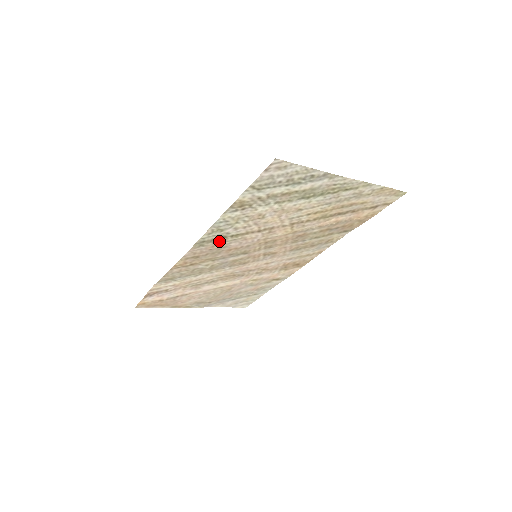
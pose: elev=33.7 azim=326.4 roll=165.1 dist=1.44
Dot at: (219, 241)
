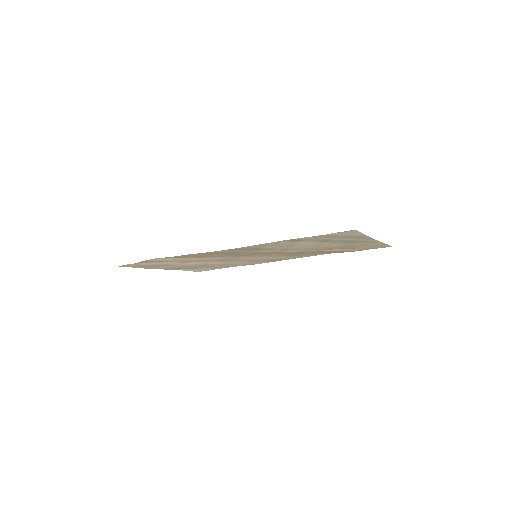
Dot at: (248, 249)
